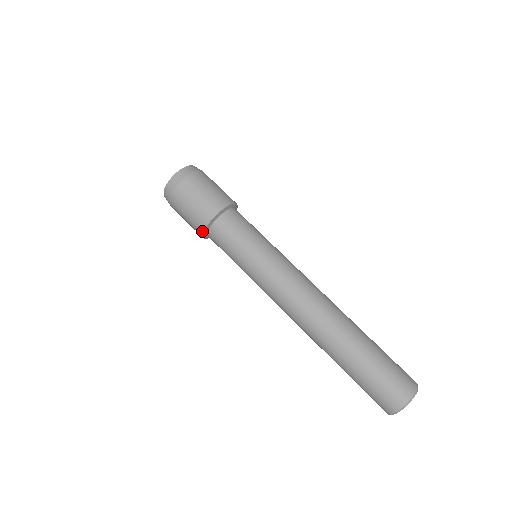
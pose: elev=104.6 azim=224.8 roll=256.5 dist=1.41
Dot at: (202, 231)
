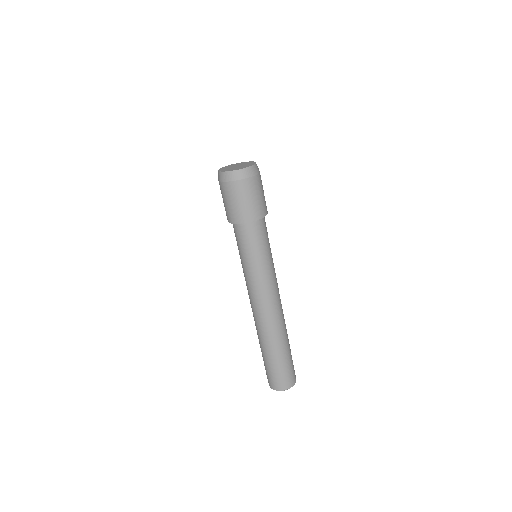
Dot at: occluded
